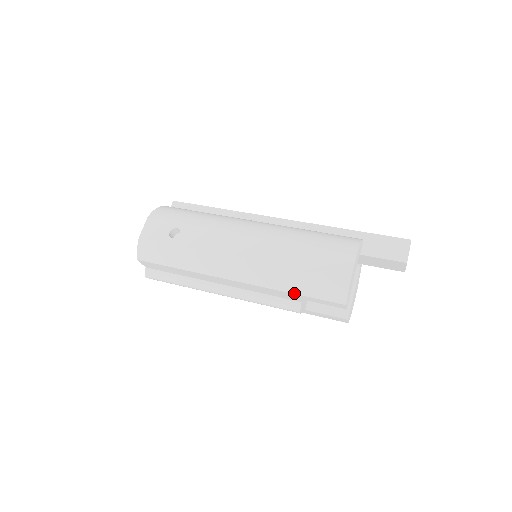
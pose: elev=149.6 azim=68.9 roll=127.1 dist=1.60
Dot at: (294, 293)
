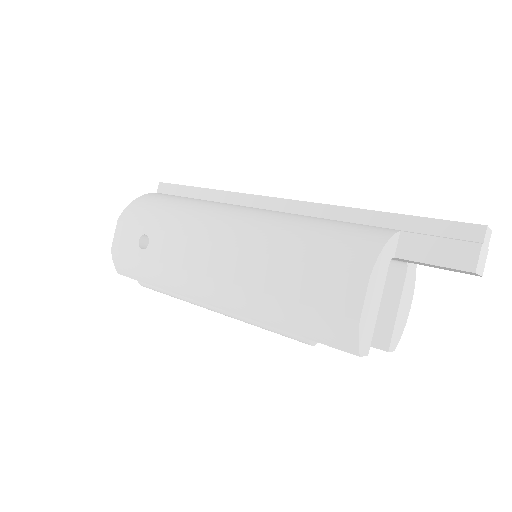
Dot at: (287, 331)
